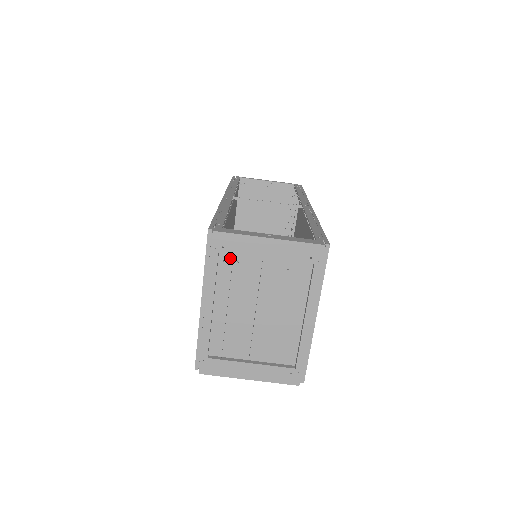
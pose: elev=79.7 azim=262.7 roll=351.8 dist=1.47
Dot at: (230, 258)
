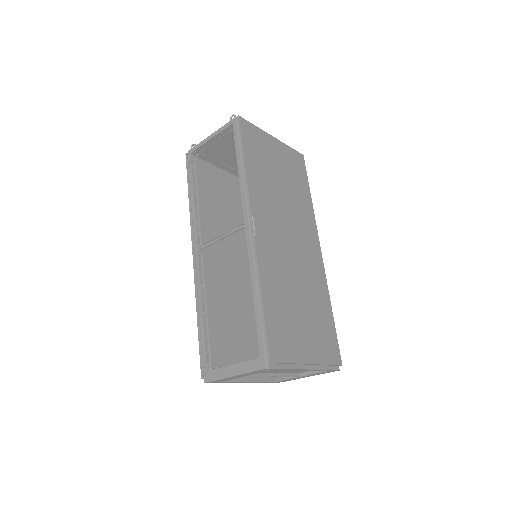
Dot at: occluded
